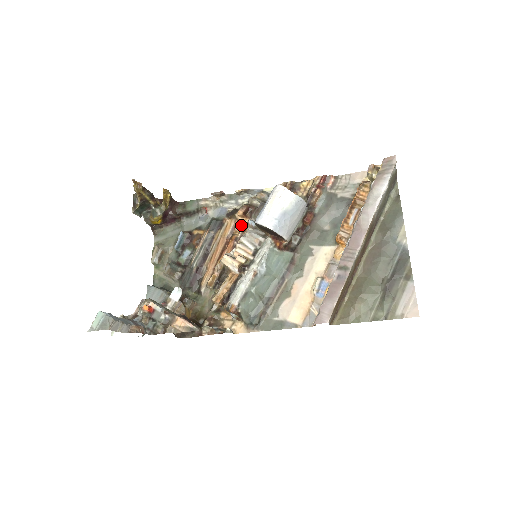
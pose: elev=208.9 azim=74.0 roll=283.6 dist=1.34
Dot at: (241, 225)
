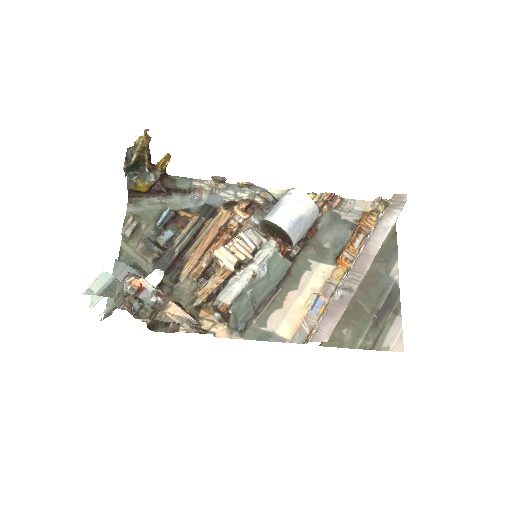
Dot at: (238, 219)
